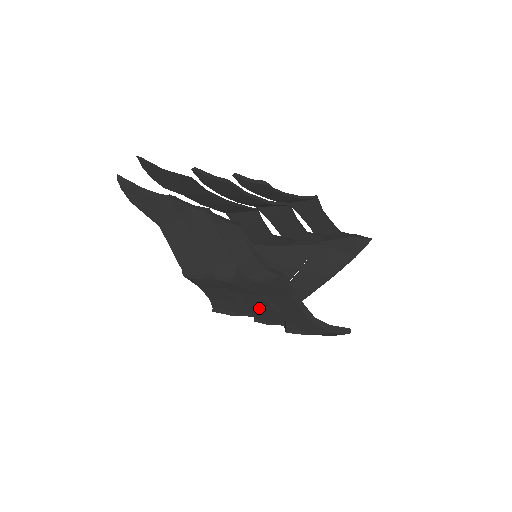
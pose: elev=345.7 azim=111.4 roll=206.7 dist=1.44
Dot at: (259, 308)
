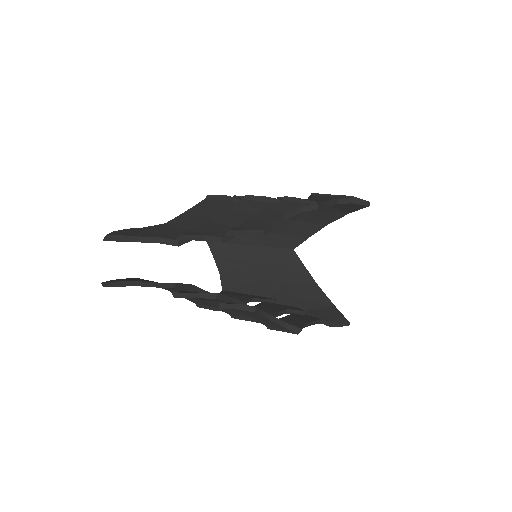
Dot at: occluded
